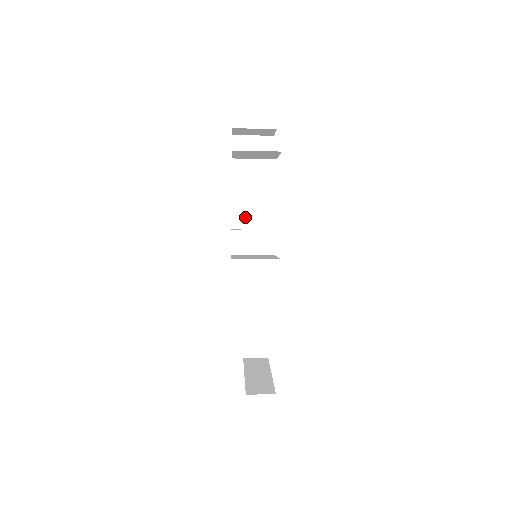
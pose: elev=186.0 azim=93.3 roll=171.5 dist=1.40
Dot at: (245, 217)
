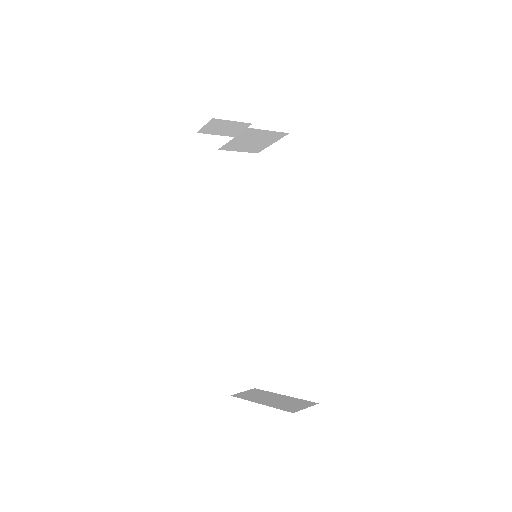
Dot at: (223, 221)
